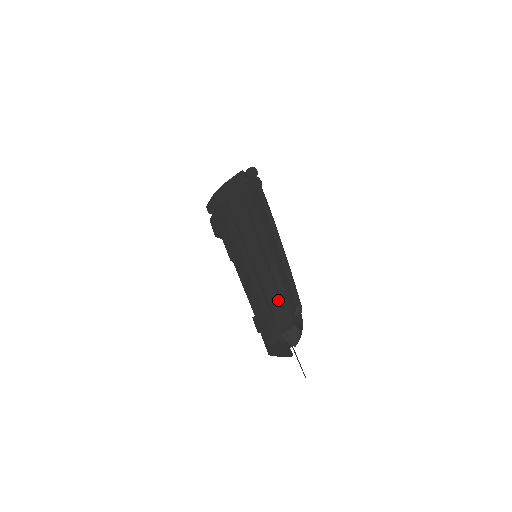
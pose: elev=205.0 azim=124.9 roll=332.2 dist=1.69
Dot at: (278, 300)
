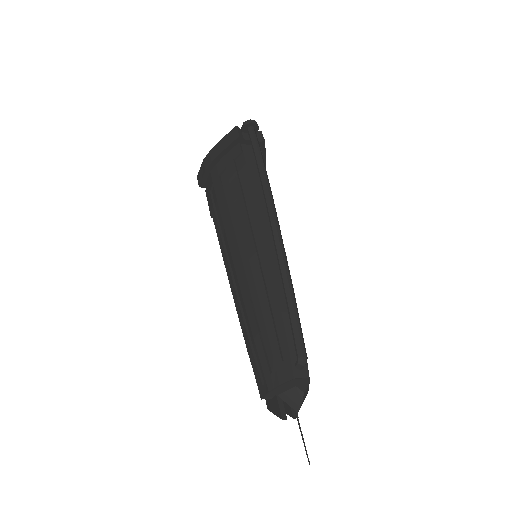
Dot at: (275, 342)
